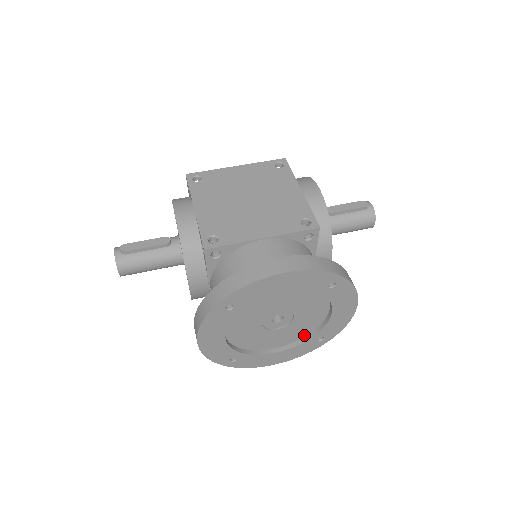
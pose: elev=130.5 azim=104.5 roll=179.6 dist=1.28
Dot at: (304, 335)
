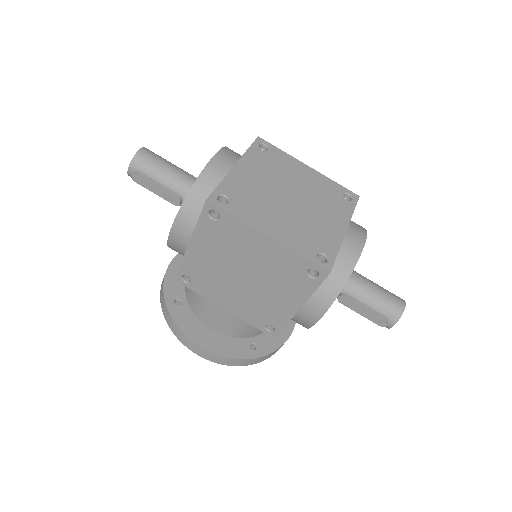
Dot at: occluded
